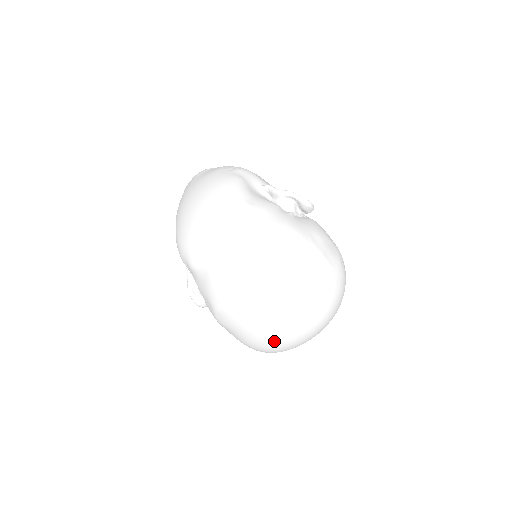
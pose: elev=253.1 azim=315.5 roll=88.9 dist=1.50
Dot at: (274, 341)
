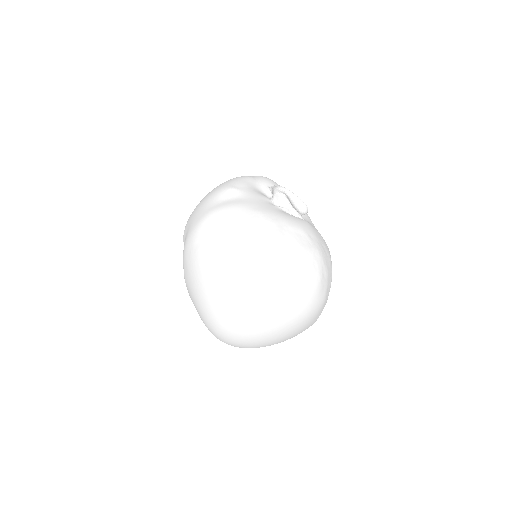
Dot at: (215, 315)
